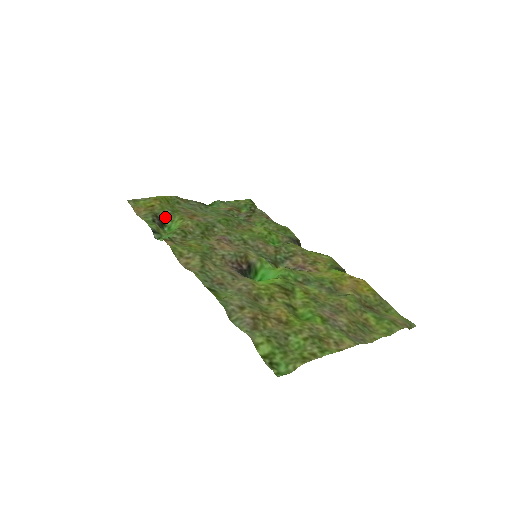
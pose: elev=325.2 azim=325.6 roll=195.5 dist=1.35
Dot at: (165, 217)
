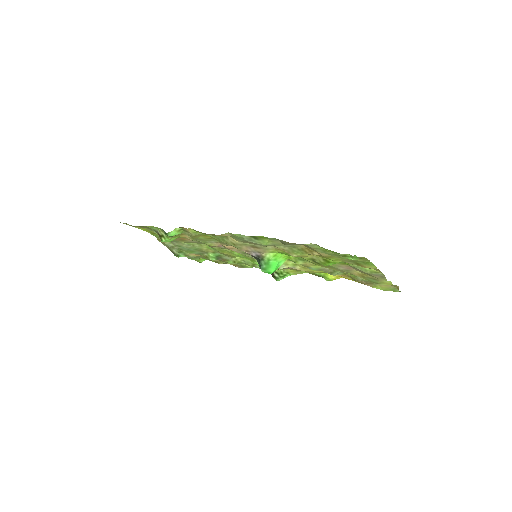
Dot at: occluded
